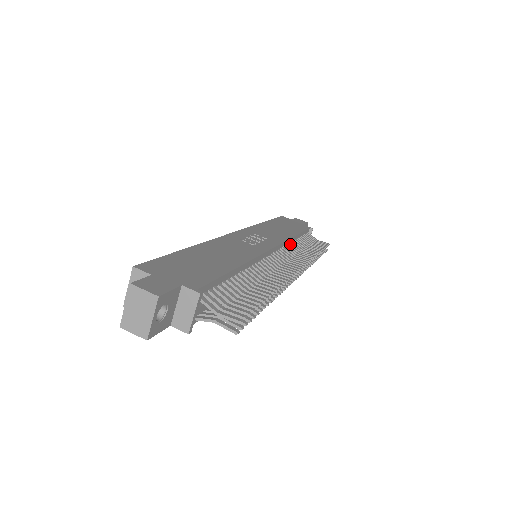
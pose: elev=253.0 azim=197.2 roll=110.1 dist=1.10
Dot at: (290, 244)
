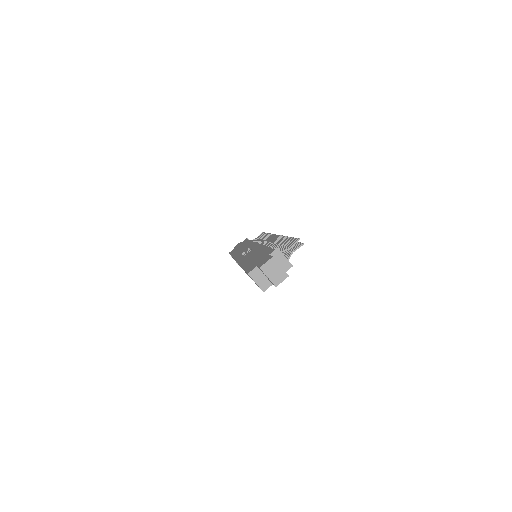
Dot at: occluded
